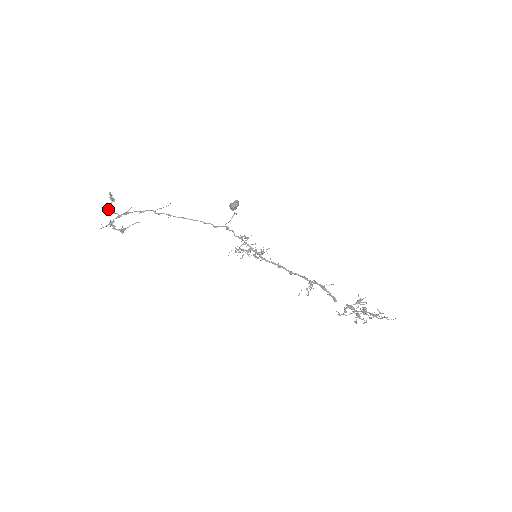
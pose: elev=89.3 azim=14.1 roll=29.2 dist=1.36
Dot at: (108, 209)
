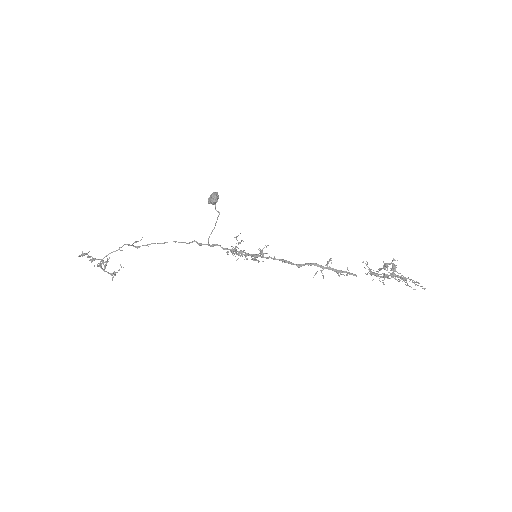
Dot at: (88, 257)
